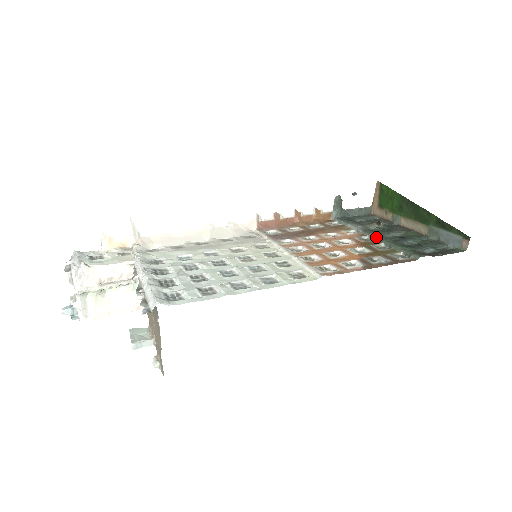
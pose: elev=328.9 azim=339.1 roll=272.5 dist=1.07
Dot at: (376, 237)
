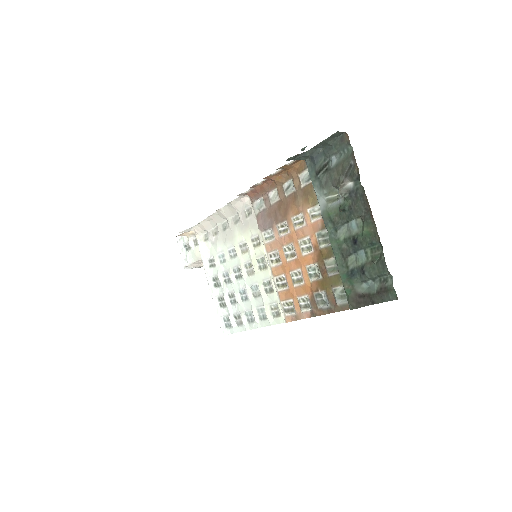
Dot at: (330, 243)
